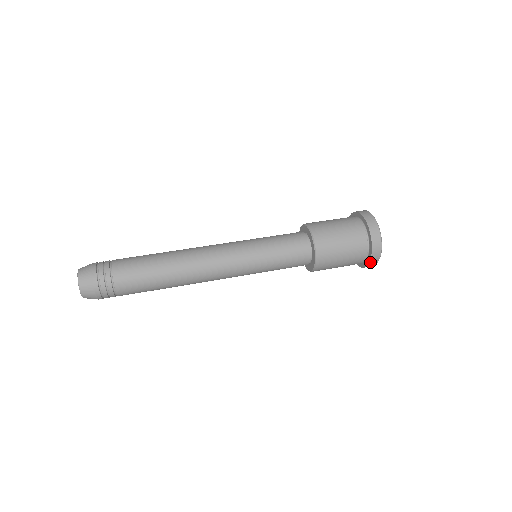
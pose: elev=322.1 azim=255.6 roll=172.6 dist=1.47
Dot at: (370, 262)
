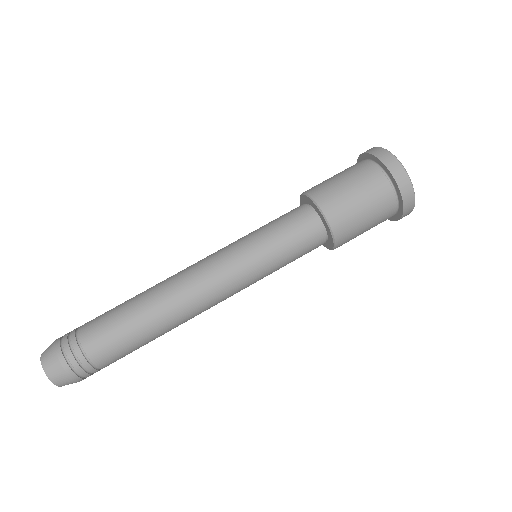
Dot at: (397, 220)
